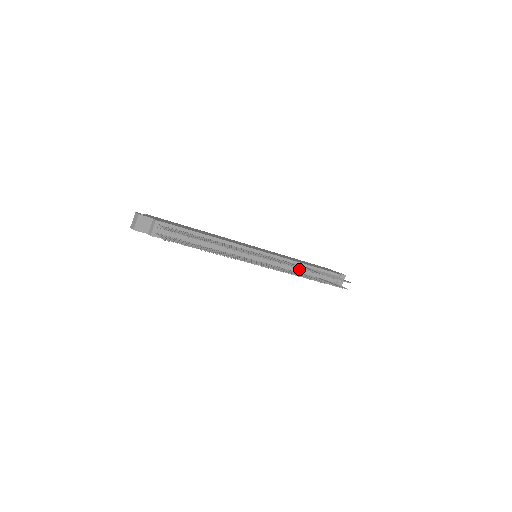
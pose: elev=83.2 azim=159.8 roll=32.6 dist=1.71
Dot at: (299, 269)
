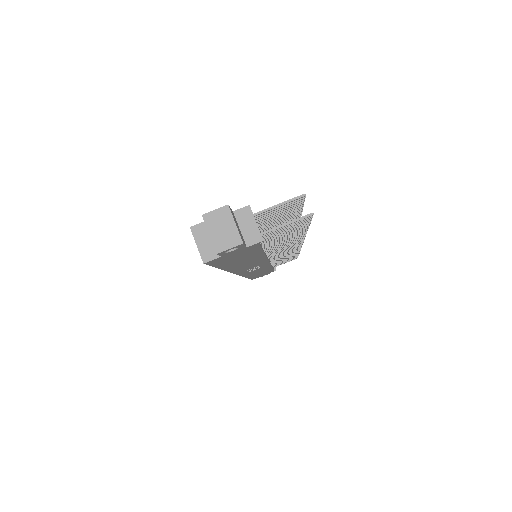
Dot at: occluded
